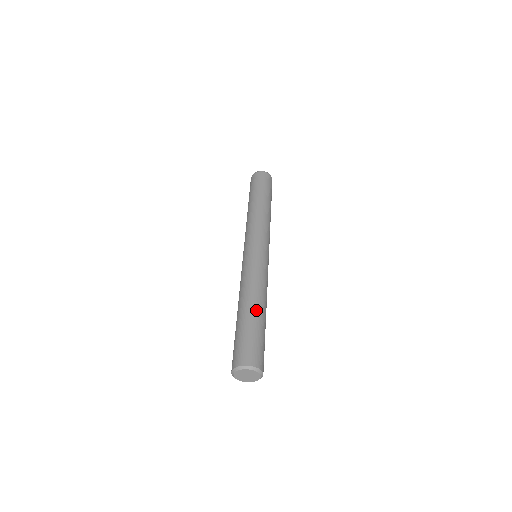
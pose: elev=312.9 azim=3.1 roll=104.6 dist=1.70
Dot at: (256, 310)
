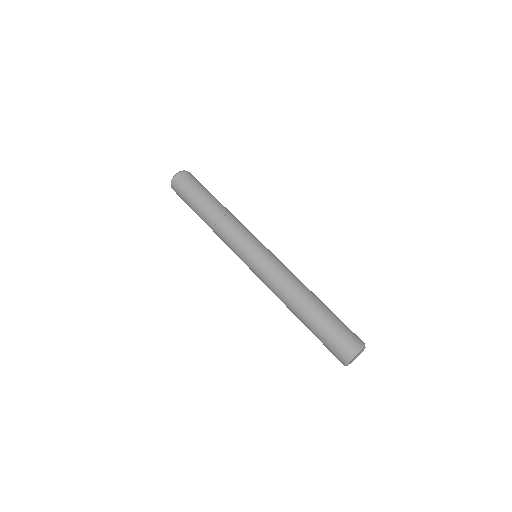
Dot at: (316, 302)
